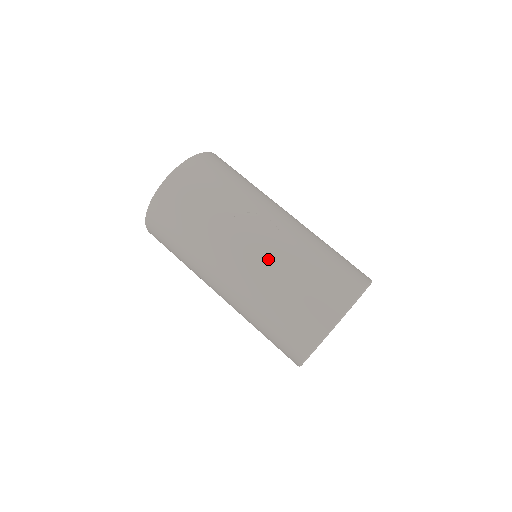
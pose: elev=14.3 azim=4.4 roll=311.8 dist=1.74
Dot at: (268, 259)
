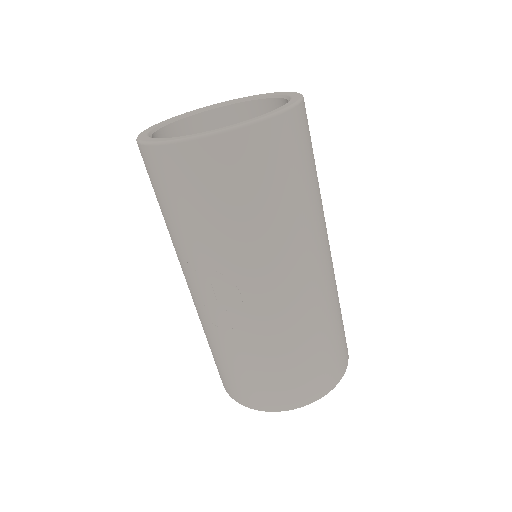
Dot at: (217, 323)
